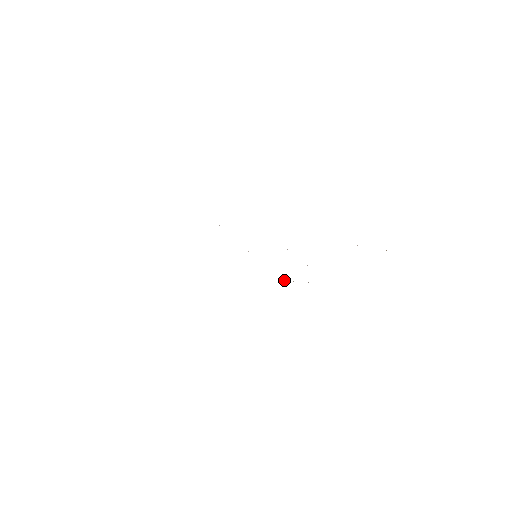
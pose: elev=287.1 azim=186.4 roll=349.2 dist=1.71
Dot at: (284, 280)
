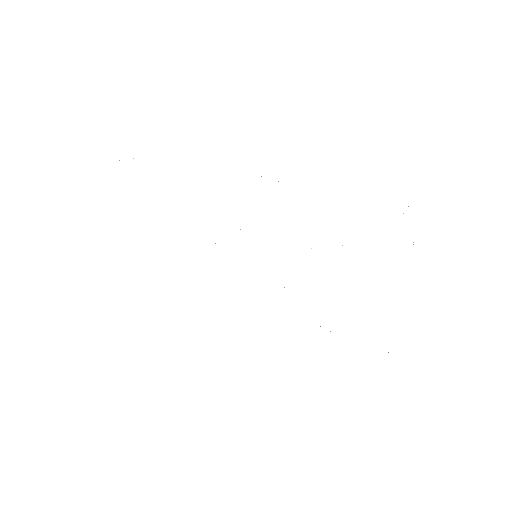
Dot at: occluded
